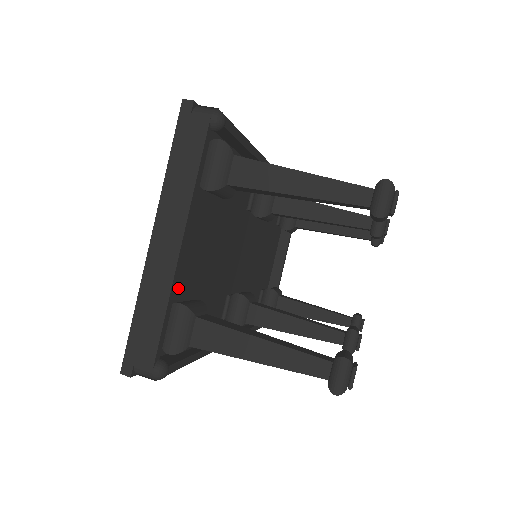
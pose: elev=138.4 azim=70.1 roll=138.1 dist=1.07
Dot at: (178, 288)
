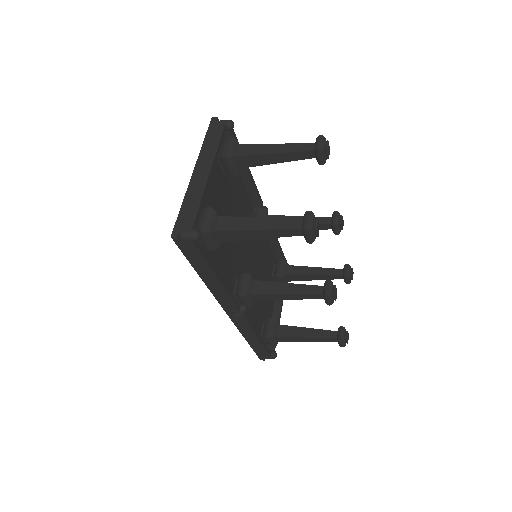
Dot at: occluded
